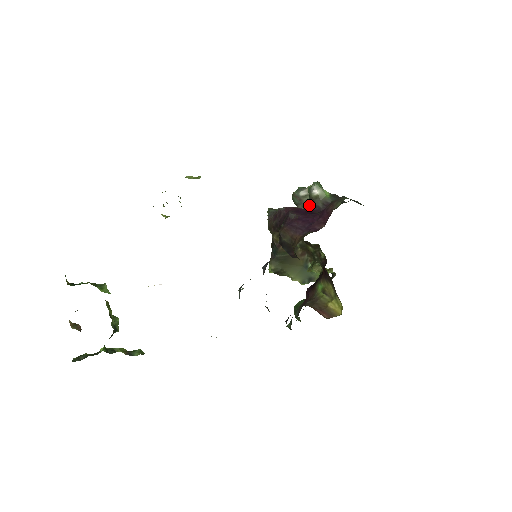
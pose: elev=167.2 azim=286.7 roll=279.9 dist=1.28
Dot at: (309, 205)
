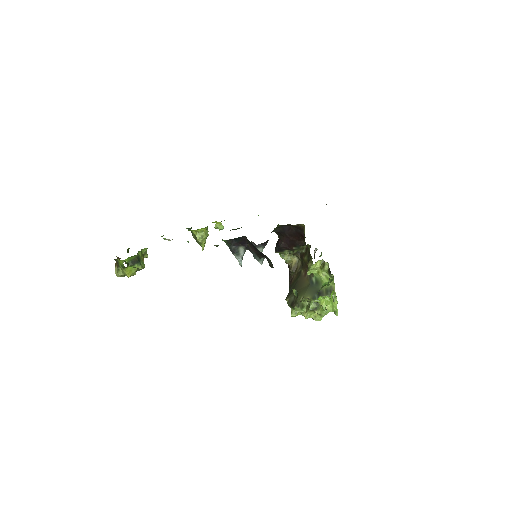
Dot at: occluded
